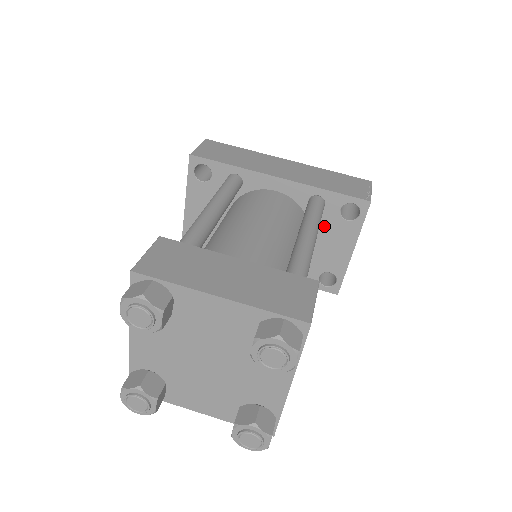
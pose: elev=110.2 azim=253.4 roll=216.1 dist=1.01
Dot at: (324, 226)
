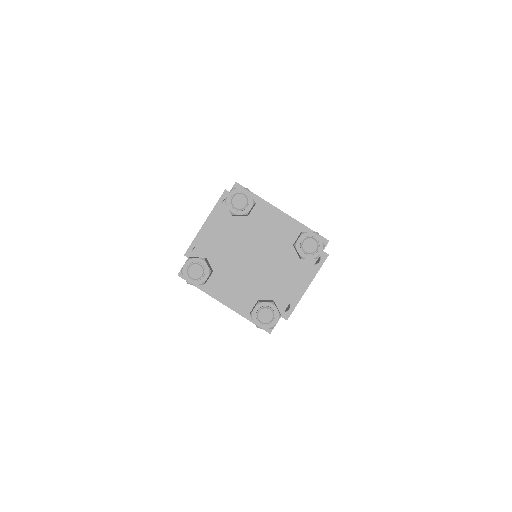
Dot at: occluded
